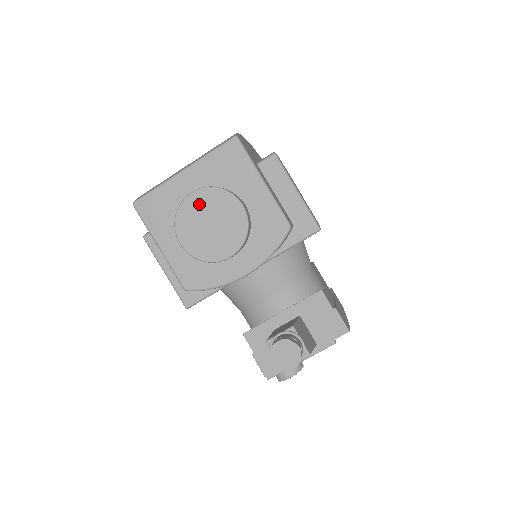
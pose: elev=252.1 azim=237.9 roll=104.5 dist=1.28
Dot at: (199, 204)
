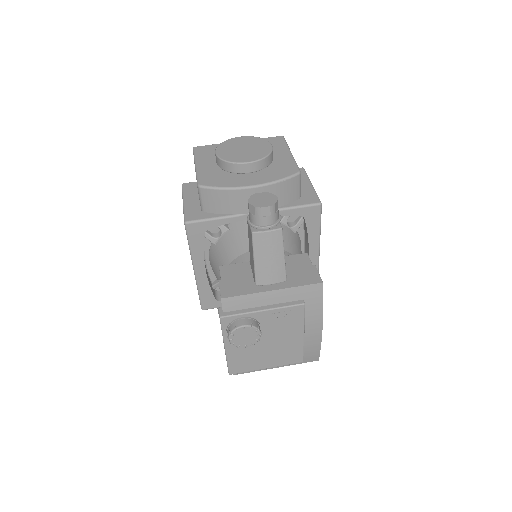
Dot at: (242, 141)
